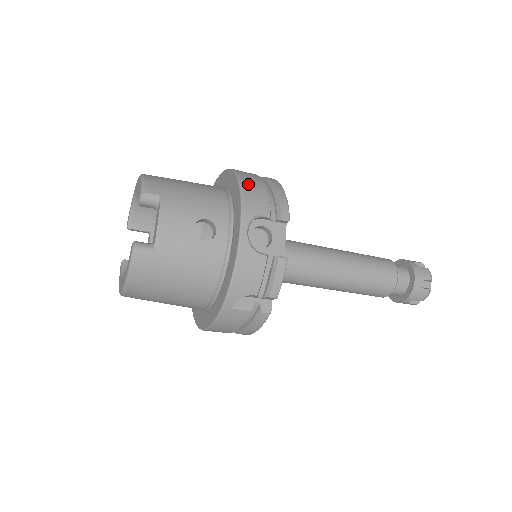
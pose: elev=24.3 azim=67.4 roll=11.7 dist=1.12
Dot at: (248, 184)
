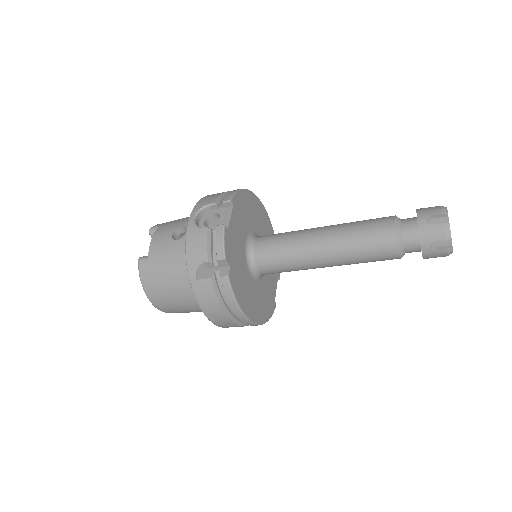
Dot at: (211, 195)
